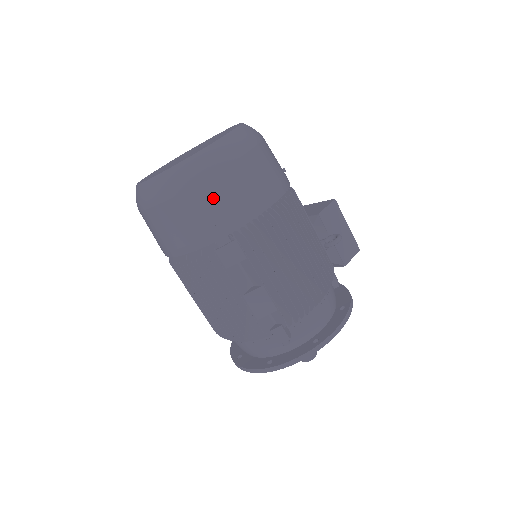
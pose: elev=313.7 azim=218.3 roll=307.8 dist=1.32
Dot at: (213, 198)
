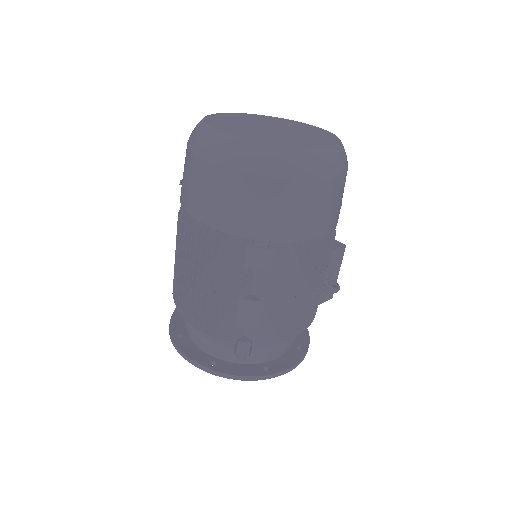
Dot at: (284, 200)
